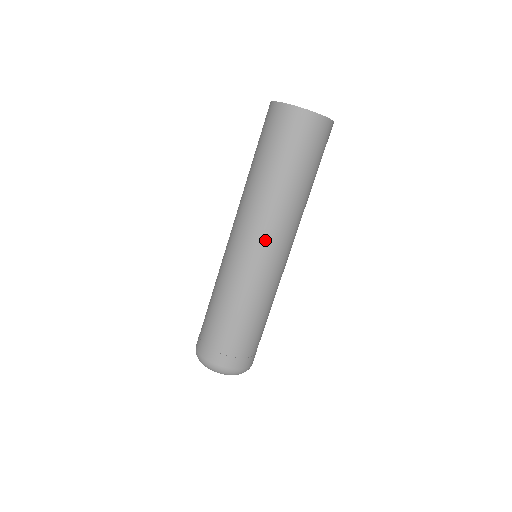
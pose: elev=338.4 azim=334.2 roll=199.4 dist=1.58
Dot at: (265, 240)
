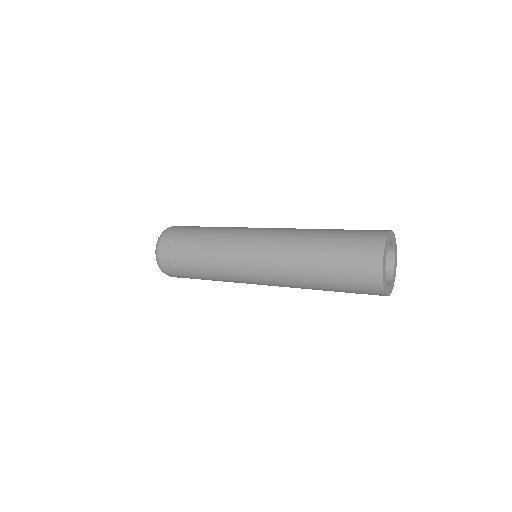
Dot at: (264, 273)
